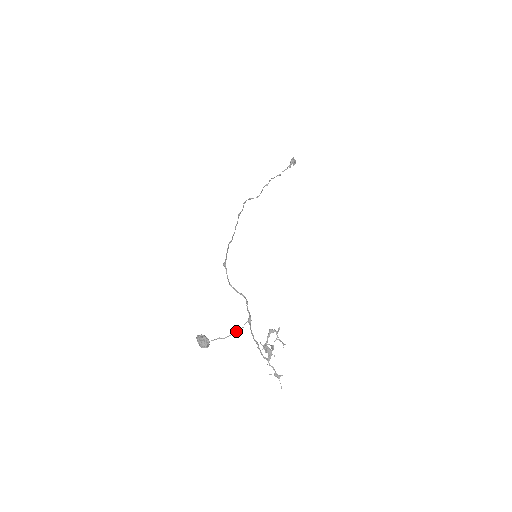
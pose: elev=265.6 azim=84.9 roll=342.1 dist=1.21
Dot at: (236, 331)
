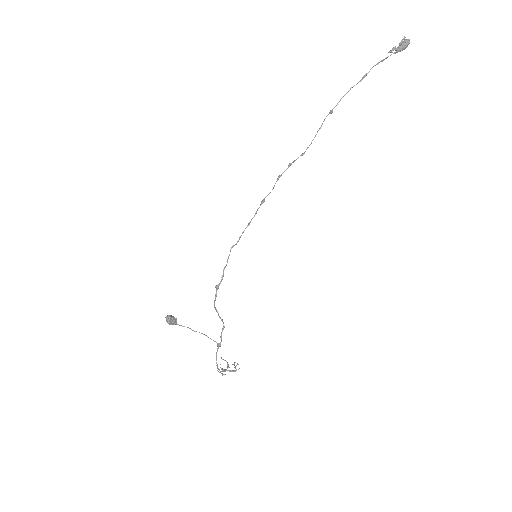
Dot at: occluded
